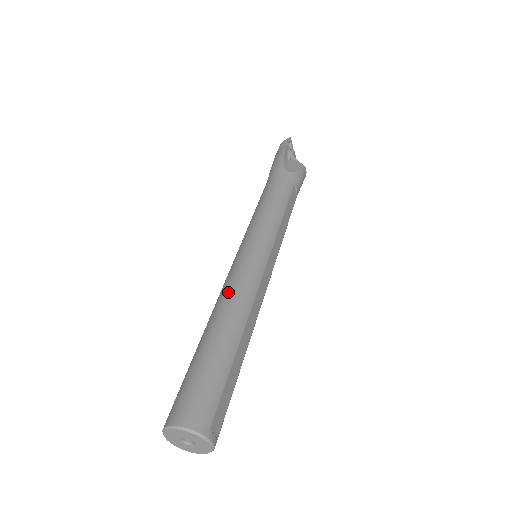
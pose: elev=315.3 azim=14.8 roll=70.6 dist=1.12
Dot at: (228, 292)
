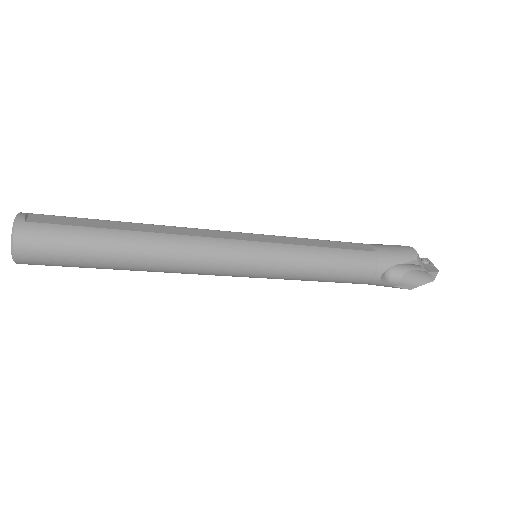
Dot at: occluded
